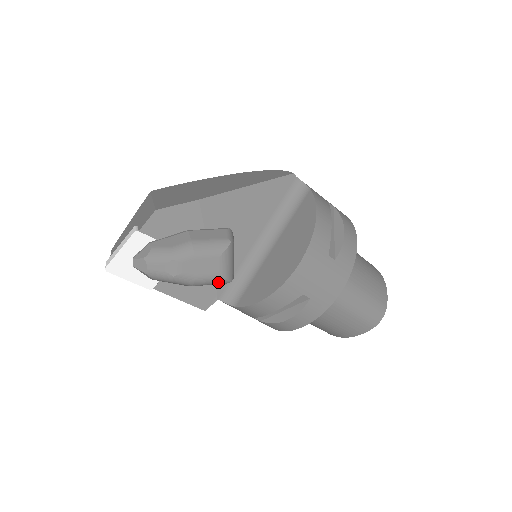
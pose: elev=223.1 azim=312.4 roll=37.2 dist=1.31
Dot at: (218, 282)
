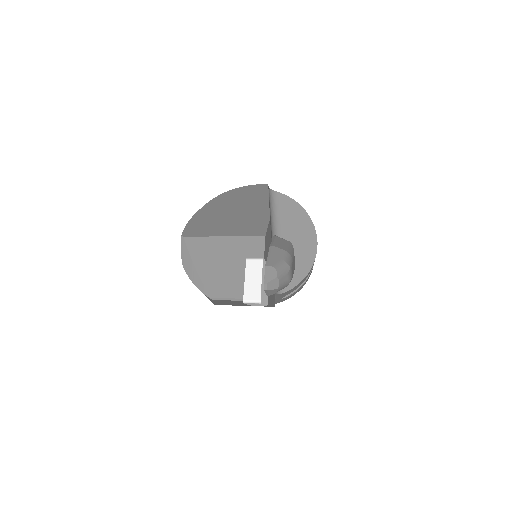
Dot at: occluded
